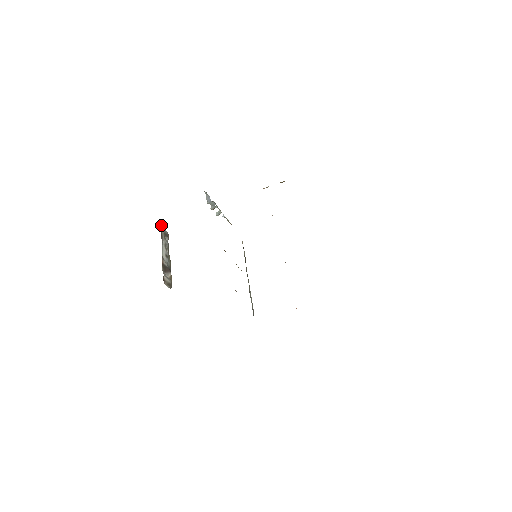
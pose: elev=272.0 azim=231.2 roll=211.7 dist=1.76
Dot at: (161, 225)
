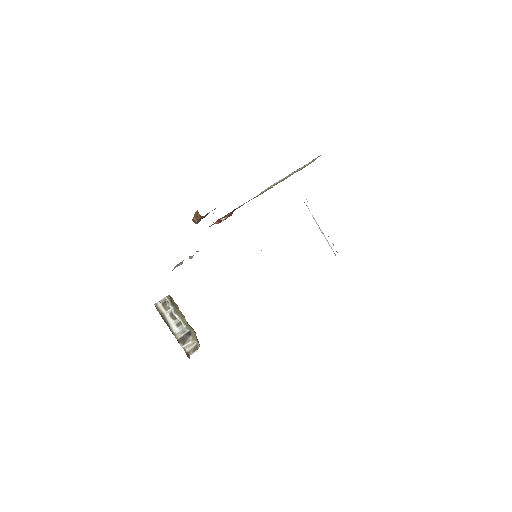
Dot at: (155, 303)
